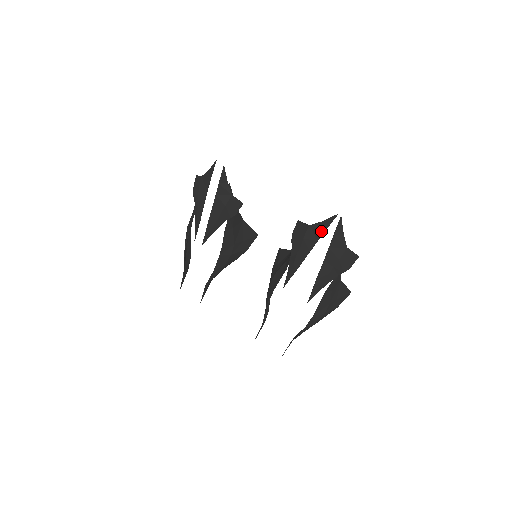
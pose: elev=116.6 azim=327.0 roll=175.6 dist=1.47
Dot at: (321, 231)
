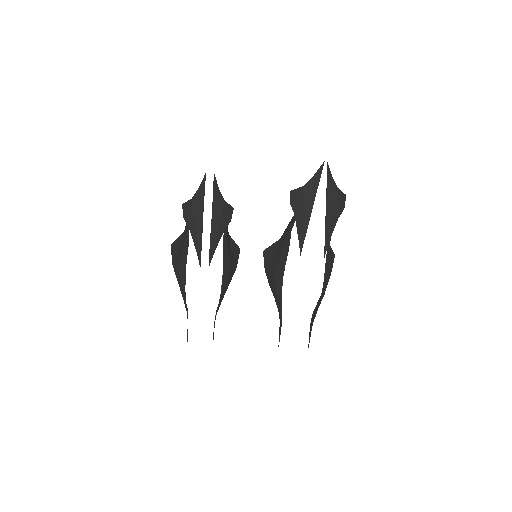
Dot at: (316, 183)
